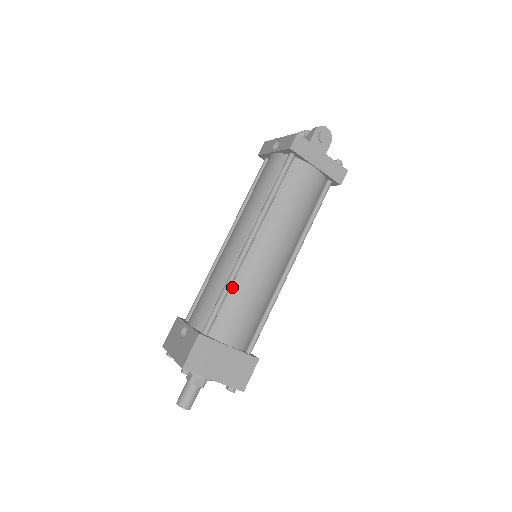
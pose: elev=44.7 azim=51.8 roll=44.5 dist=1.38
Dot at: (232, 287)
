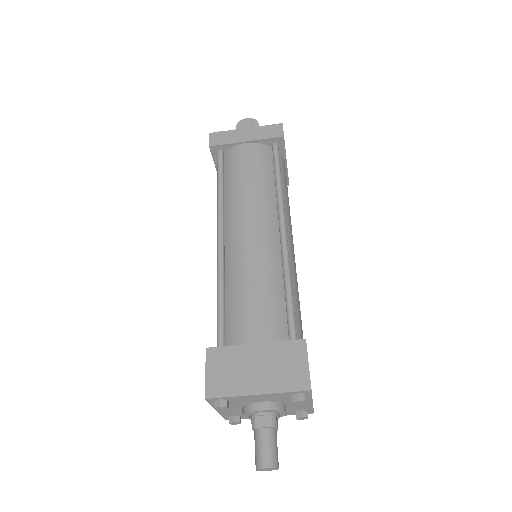
Dot at: (227, 287)
